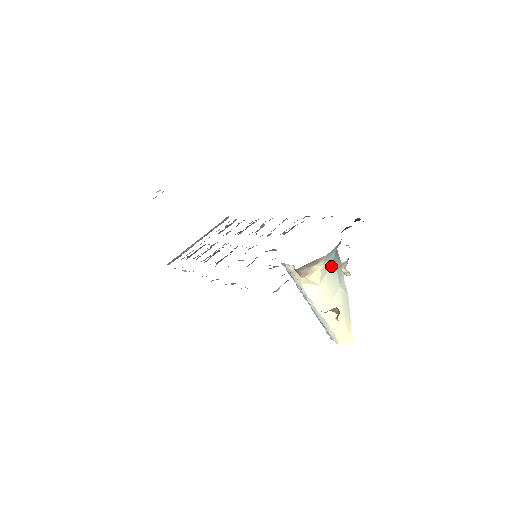
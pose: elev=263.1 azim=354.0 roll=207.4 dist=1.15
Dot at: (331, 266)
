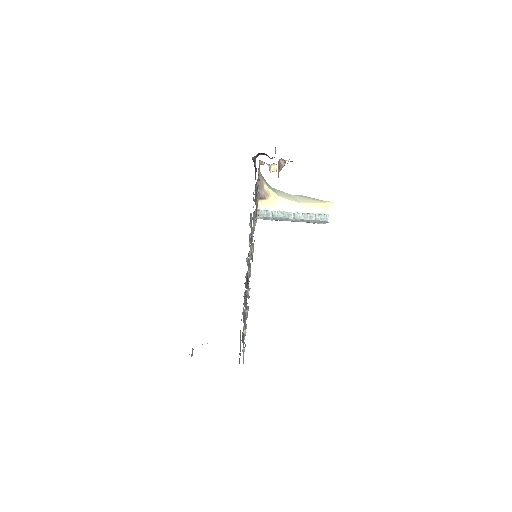
Dot at: (275, 190)
